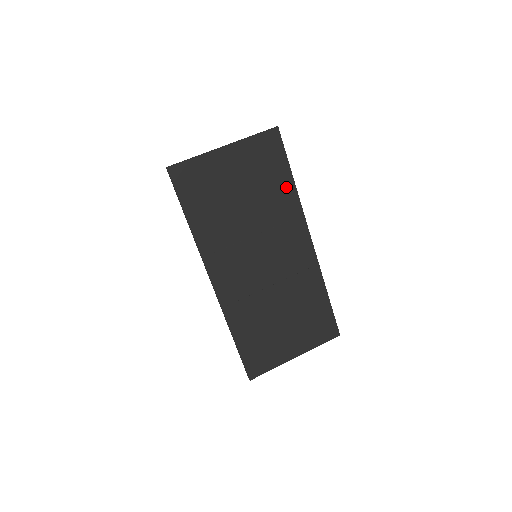
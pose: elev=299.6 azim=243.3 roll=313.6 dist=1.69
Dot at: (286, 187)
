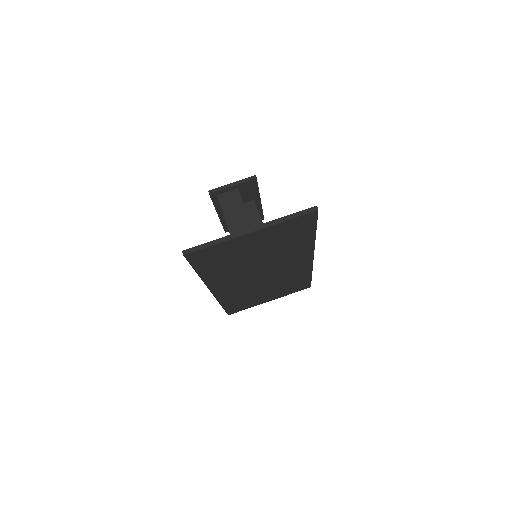
Dot at: (305, 239)
